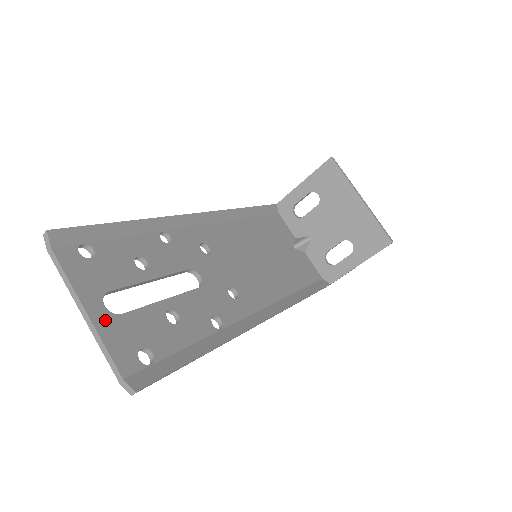
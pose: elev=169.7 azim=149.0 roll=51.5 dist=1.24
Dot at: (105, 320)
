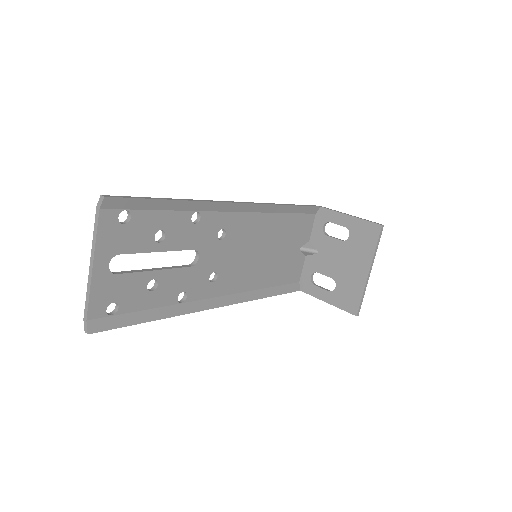
Dot at: (102, 276)
